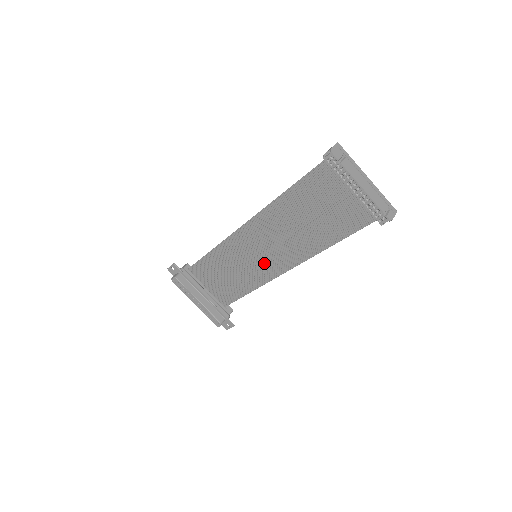
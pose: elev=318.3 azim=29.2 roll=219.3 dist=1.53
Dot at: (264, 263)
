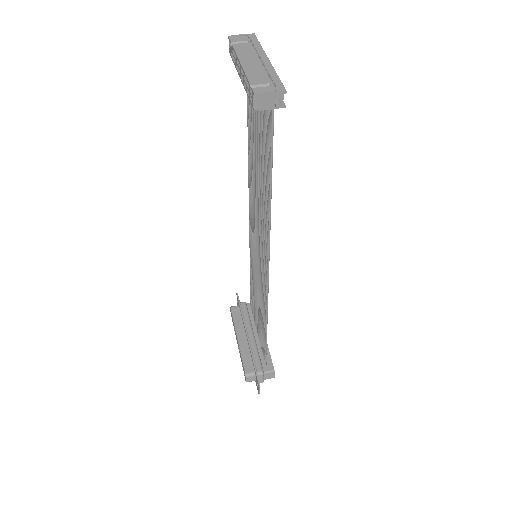
Dot at: (261, 266)
